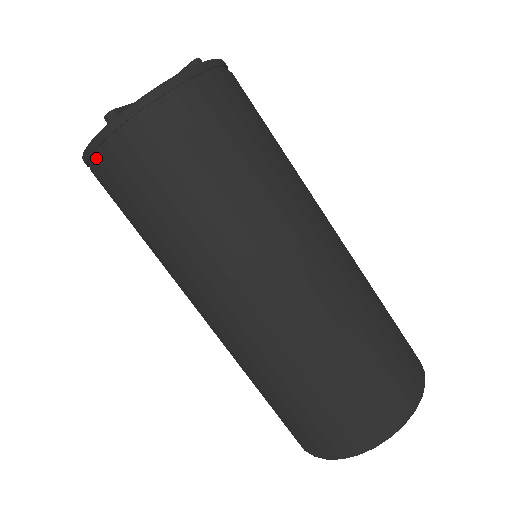
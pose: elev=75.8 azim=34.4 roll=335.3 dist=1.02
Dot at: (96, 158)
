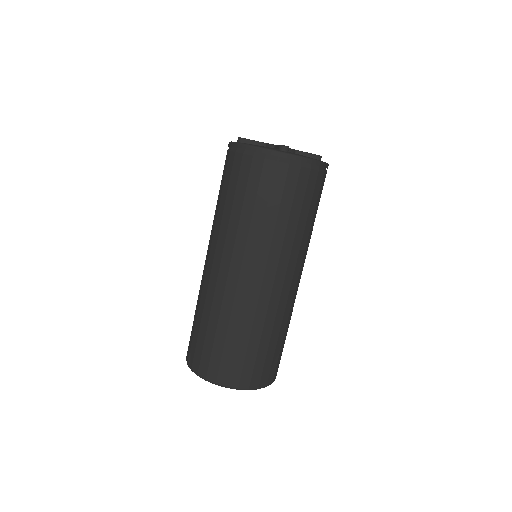
Dot at: (262, 156)
